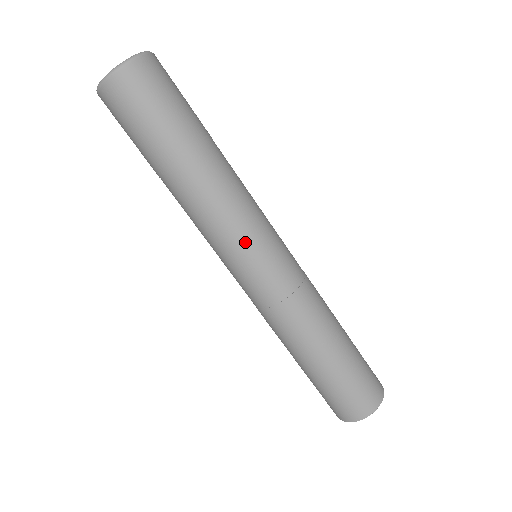
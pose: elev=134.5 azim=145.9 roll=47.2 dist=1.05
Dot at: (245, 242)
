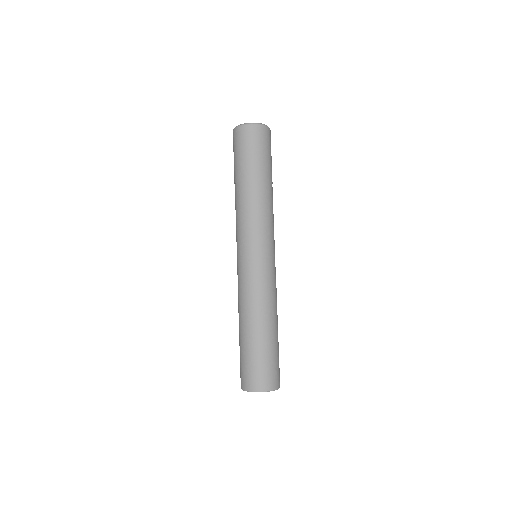
Dot at: (243, 239)
